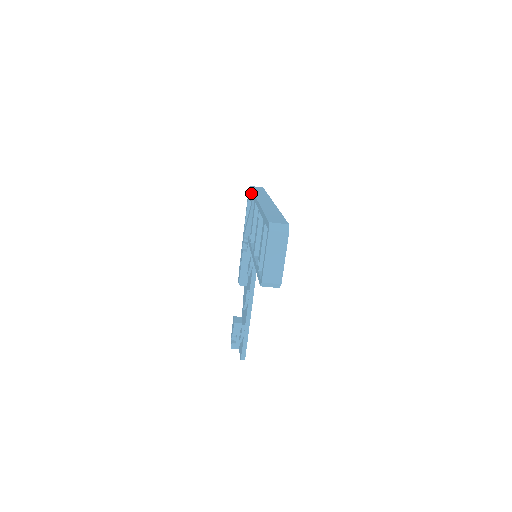
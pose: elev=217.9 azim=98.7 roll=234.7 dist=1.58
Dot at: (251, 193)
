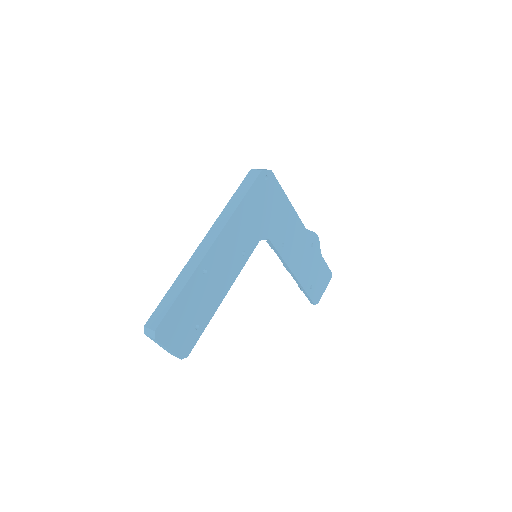
Dot at: occluded
